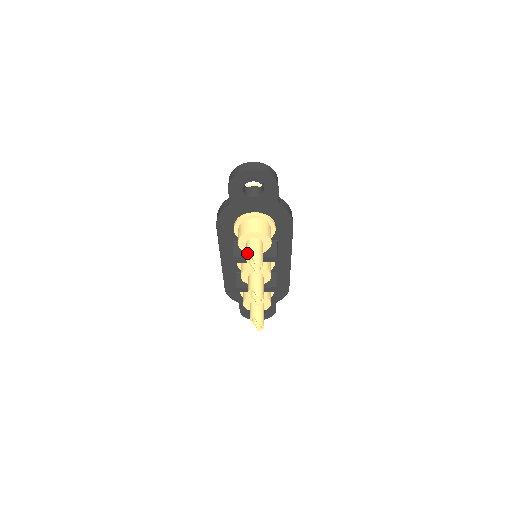
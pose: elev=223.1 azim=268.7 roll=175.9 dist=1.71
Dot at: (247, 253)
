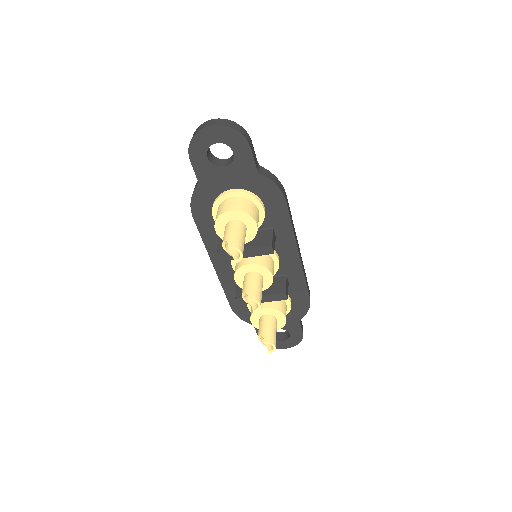
Dot at: (223, 238)
